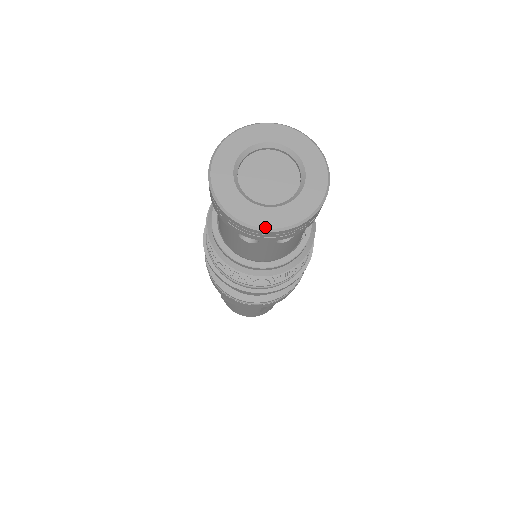
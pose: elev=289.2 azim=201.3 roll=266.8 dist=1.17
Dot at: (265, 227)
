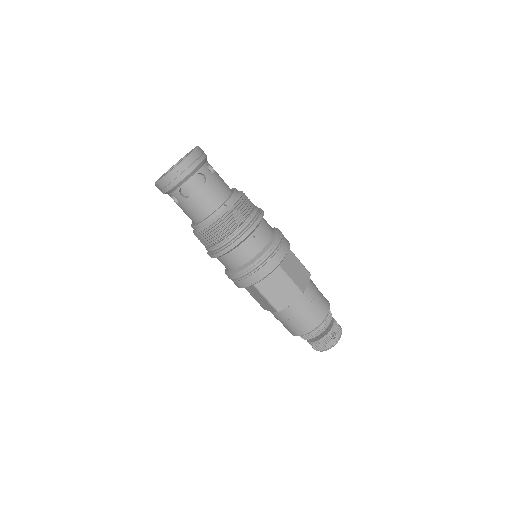
Dot at: (159, 180)
